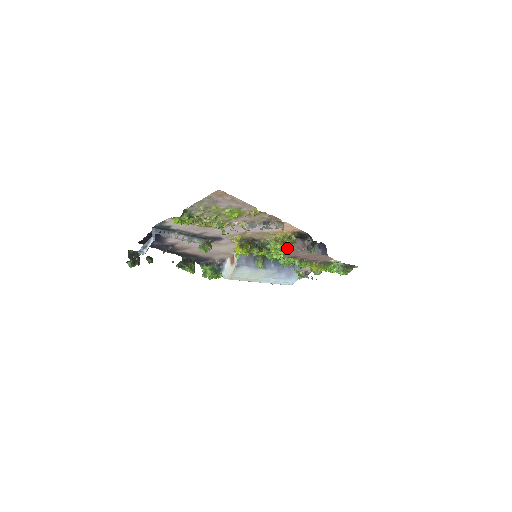
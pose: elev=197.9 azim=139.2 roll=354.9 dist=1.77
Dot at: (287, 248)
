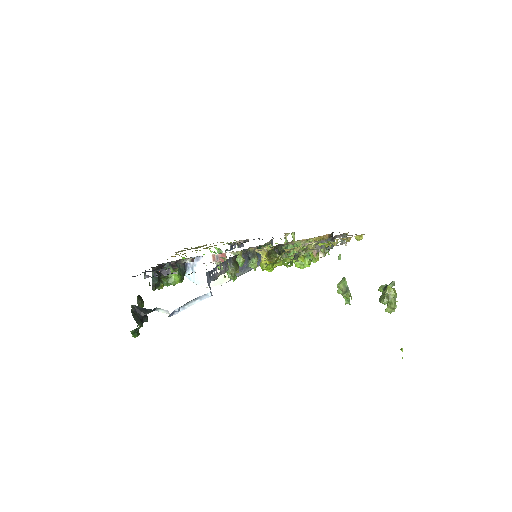
Dot at: (318, 256)
